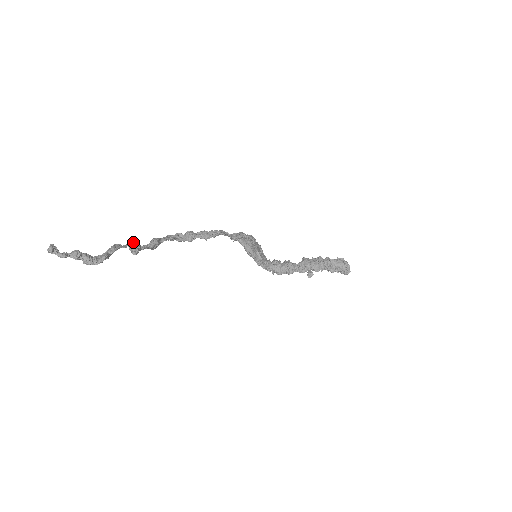
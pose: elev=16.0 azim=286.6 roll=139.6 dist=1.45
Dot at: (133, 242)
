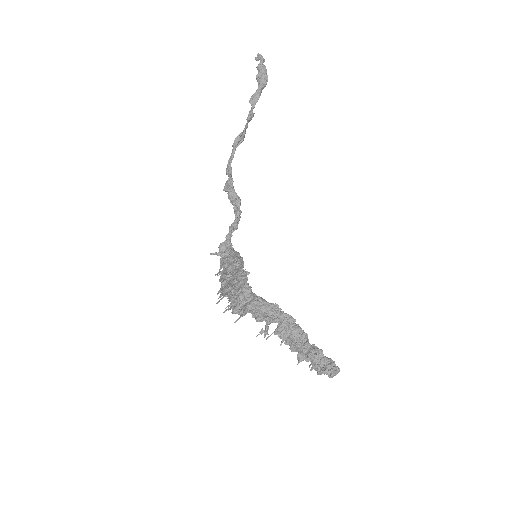
Dot at: occluded
